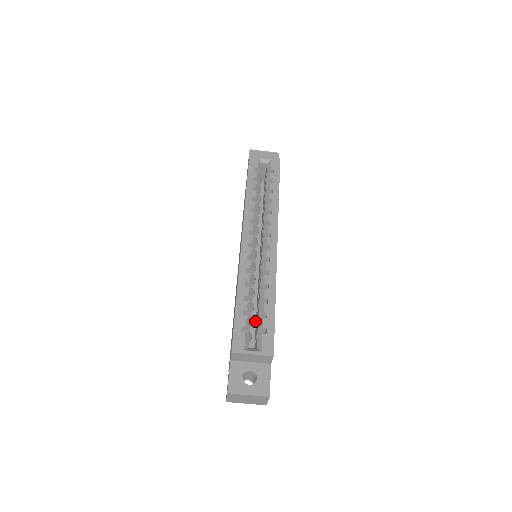
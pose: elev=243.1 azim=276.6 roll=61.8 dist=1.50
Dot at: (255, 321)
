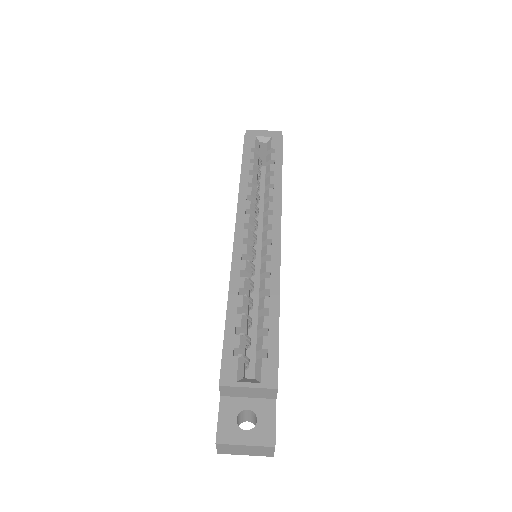
Dot at: (256, 340)
